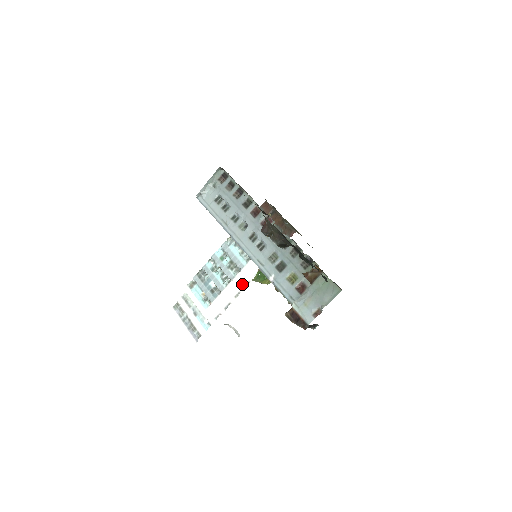
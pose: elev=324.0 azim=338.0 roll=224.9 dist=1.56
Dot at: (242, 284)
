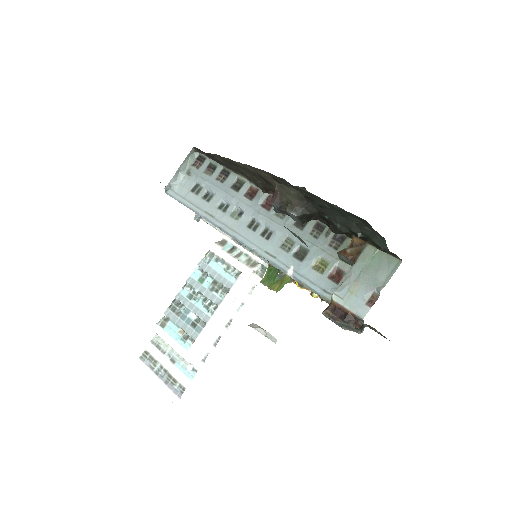
Dot at: (233, 308)
